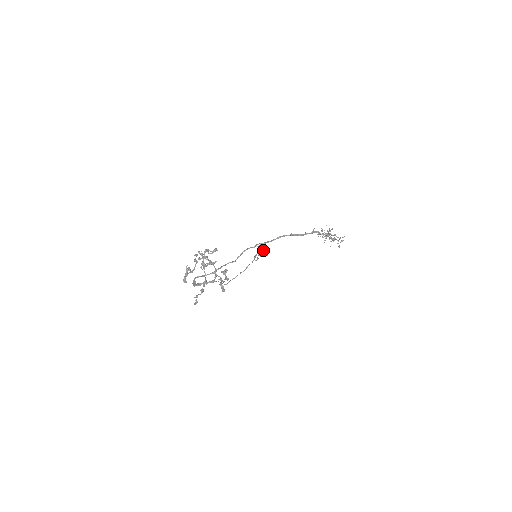
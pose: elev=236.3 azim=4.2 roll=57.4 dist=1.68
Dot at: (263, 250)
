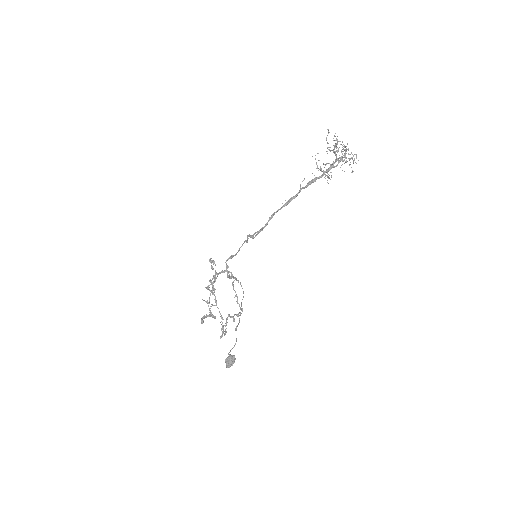
Dot at: (227, 365)
